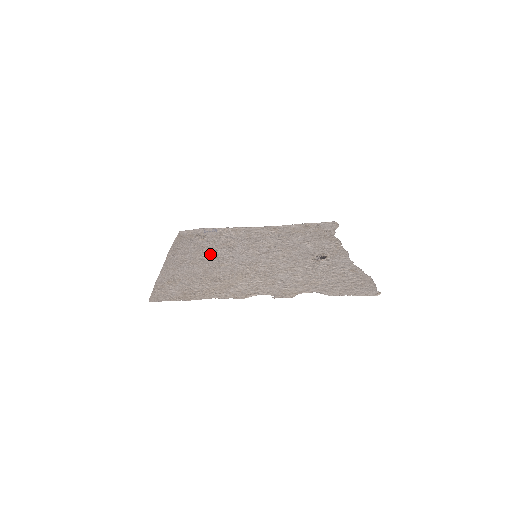
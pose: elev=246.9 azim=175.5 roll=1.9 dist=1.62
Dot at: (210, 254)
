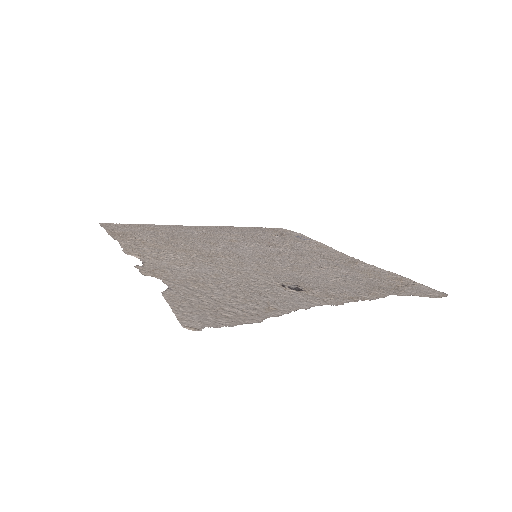
Dot at: (236, 238)
